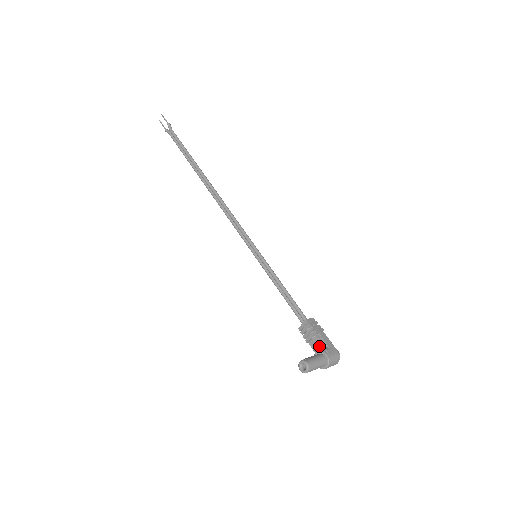
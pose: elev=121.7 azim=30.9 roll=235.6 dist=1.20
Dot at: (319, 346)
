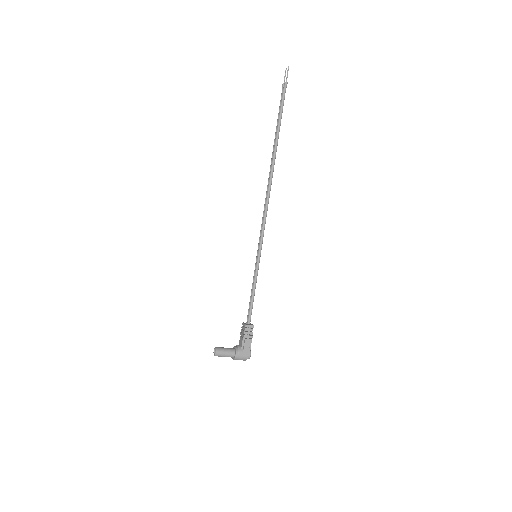
Dot at: (241, 344)
